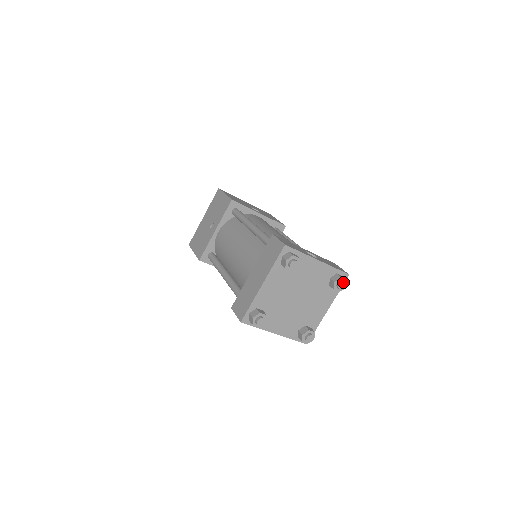
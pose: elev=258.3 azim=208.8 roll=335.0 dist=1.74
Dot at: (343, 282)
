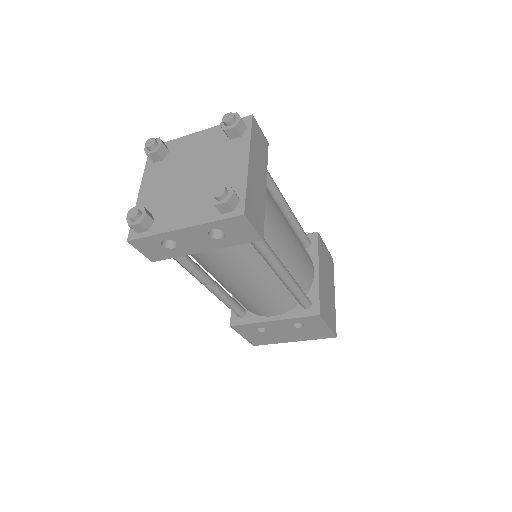
Dot at: (226, 114)
